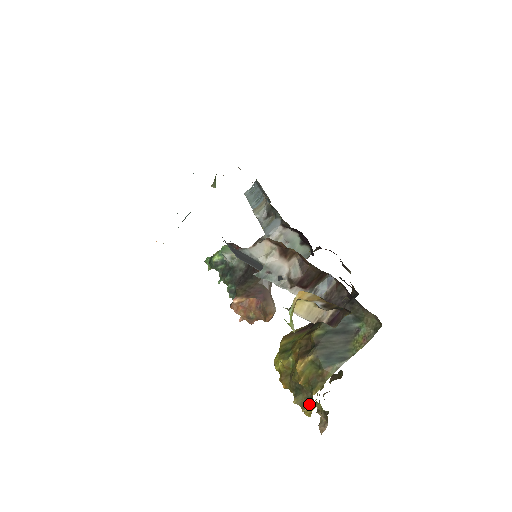
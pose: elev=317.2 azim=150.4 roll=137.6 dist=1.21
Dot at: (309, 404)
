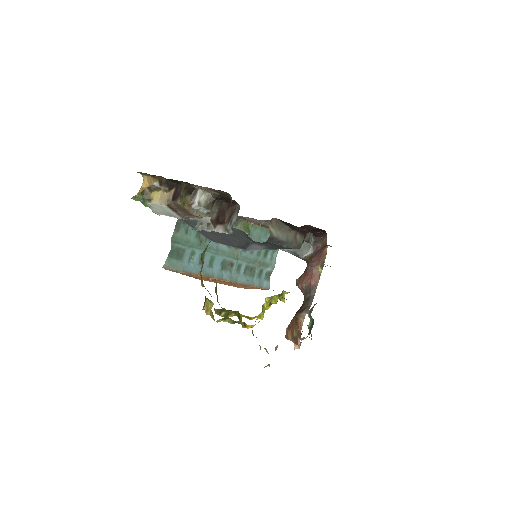
Dot at: (208, 302)
